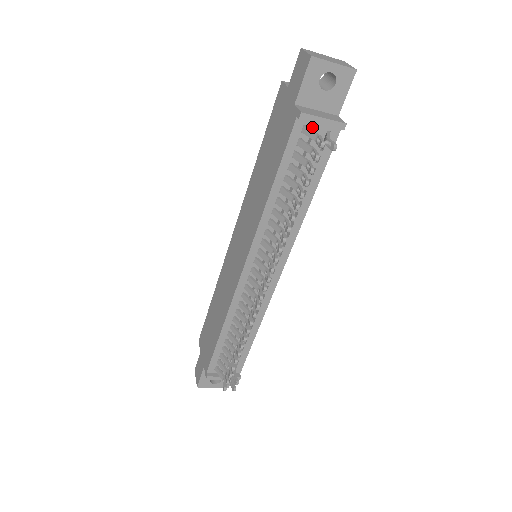
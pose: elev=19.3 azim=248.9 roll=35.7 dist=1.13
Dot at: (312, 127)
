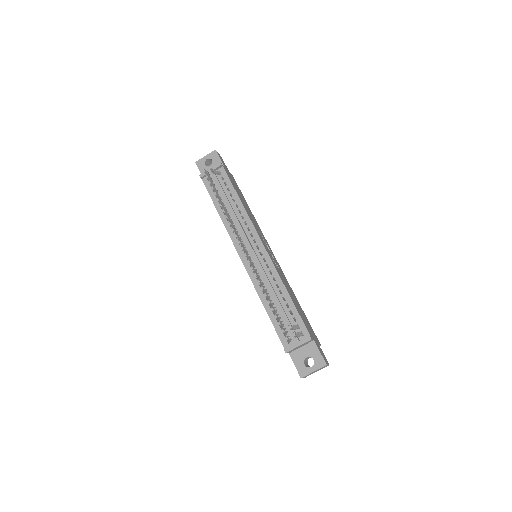
Dot at: (211, 177)
